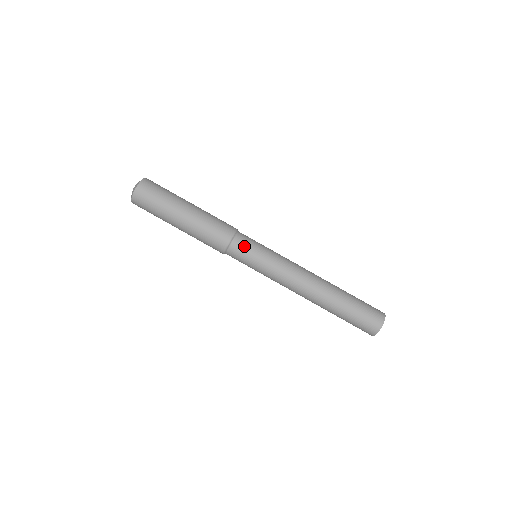
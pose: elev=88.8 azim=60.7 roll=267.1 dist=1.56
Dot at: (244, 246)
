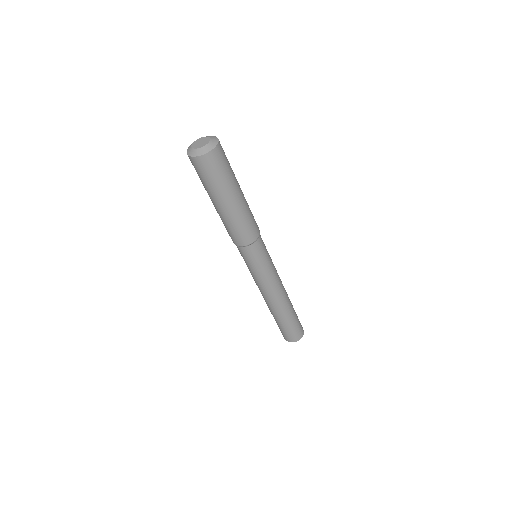
Dot at: (256, 253)
